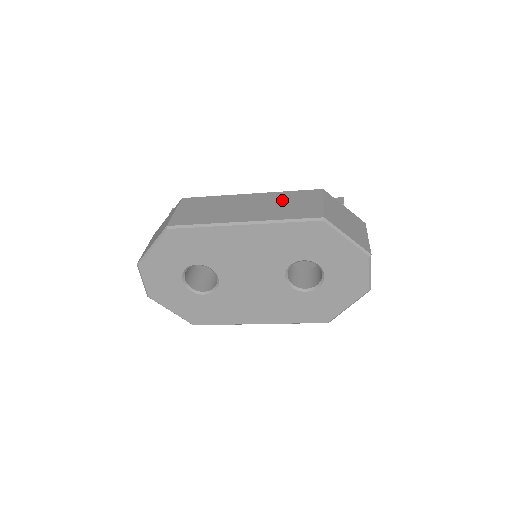
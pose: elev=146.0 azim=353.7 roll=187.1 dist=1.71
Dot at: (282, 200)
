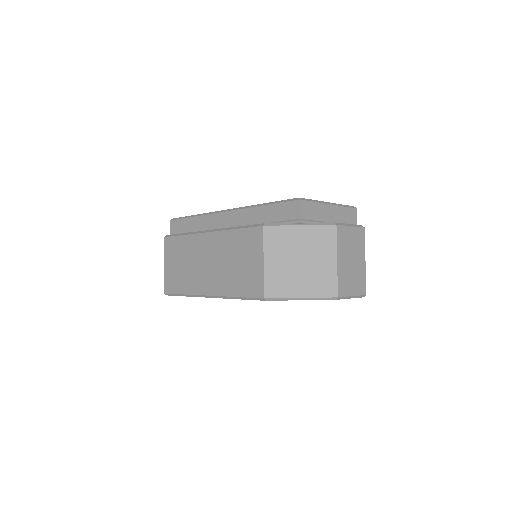
Dot at: (231, 252)
